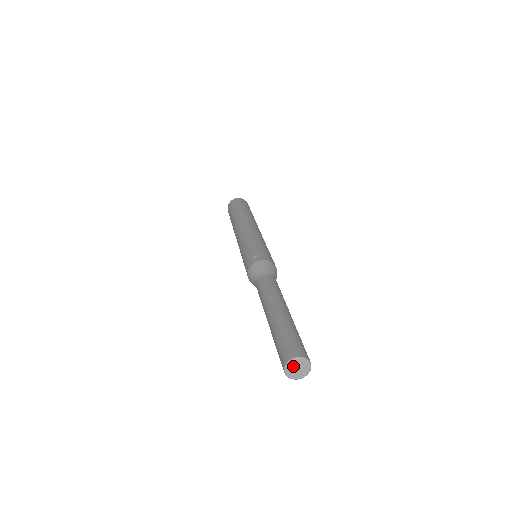
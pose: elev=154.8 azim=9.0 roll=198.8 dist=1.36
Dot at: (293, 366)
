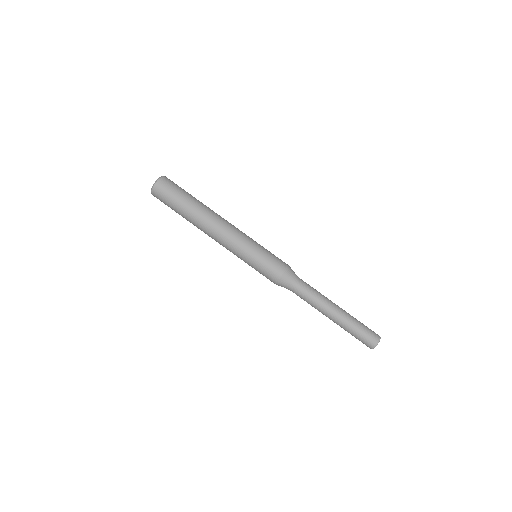
Dot at: (377, 344)
